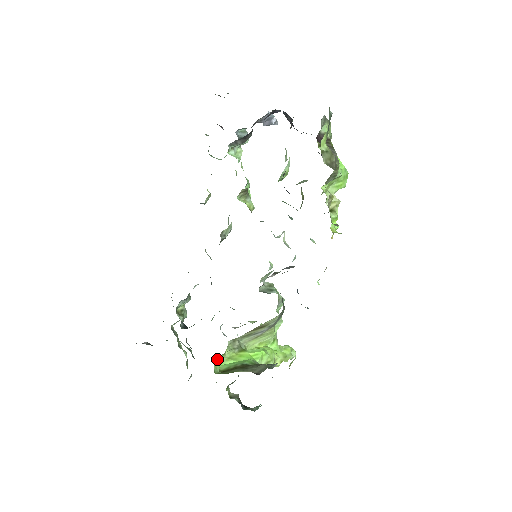
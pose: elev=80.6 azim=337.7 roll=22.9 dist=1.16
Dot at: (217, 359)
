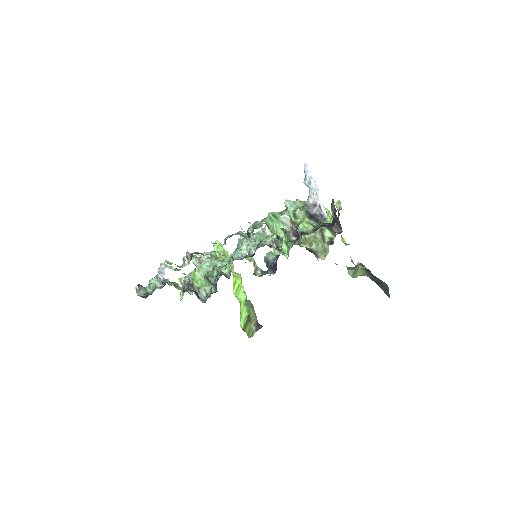
Dot at: occluded
